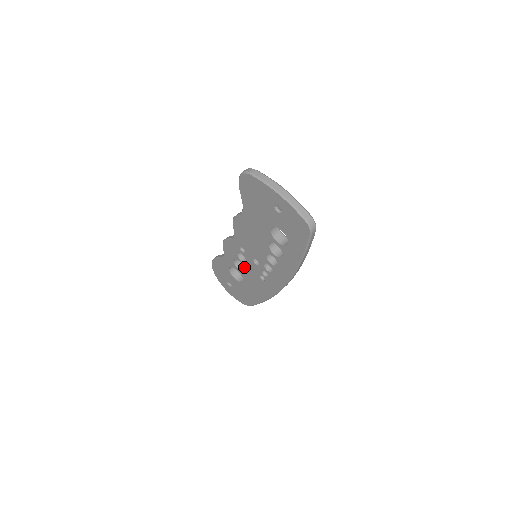
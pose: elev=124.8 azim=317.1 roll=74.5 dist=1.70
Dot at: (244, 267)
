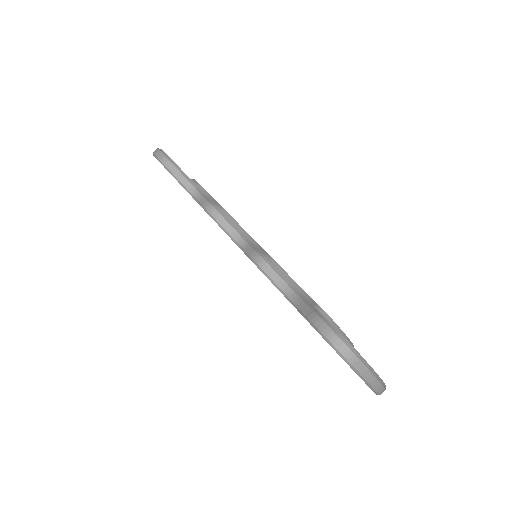
Dot at: occluded
